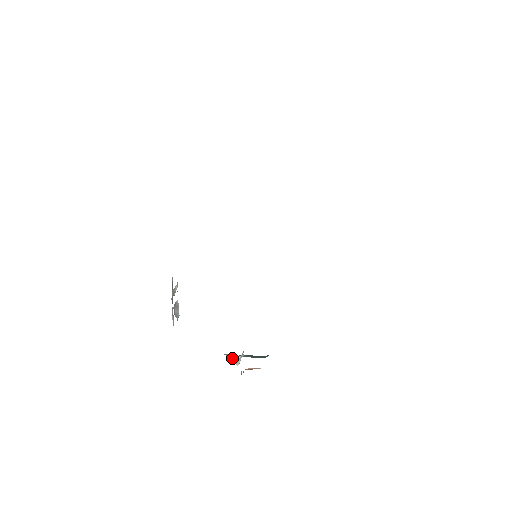
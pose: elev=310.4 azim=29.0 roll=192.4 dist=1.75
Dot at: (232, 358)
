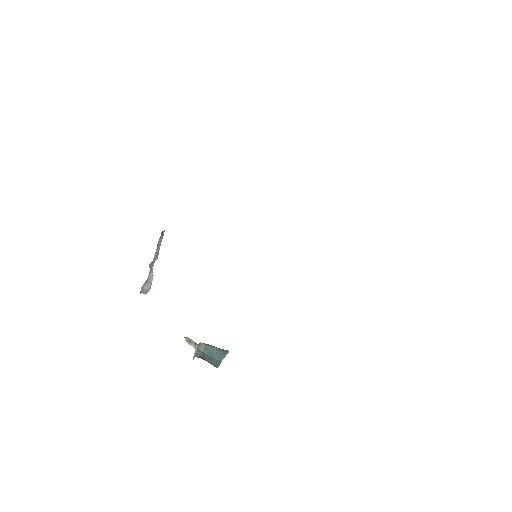
Dot at: (190, 344)
